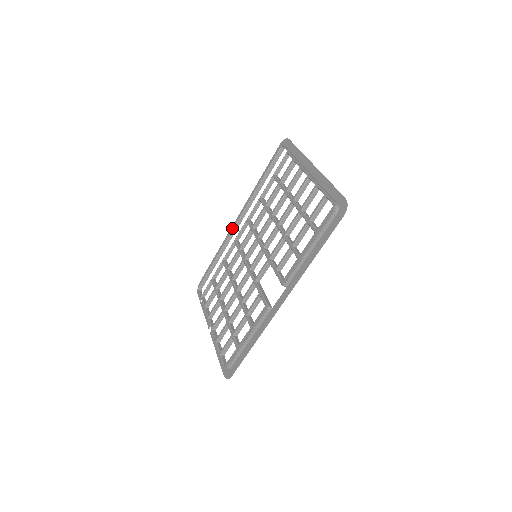
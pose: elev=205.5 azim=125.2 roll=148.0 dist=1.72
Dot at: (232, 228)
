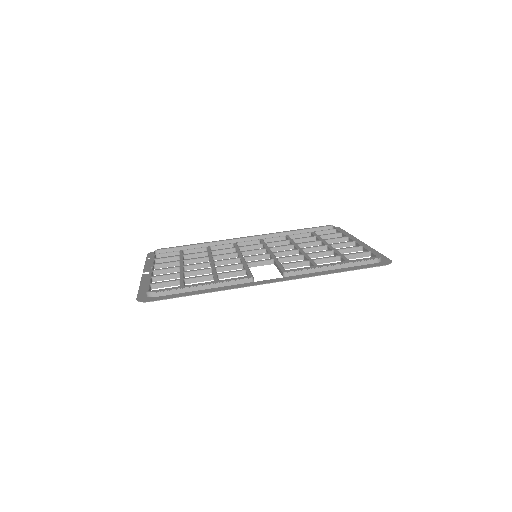
Dot at: (238, 238)
